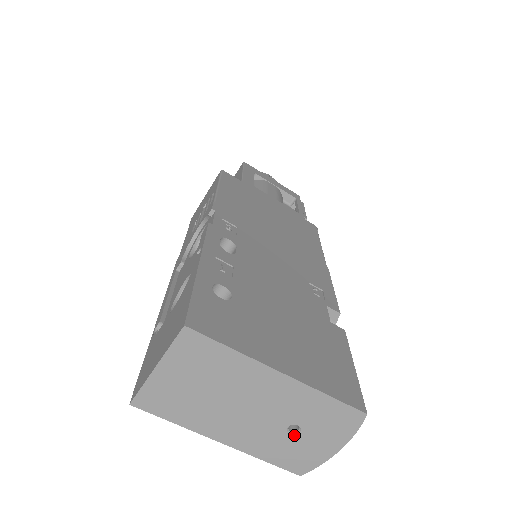
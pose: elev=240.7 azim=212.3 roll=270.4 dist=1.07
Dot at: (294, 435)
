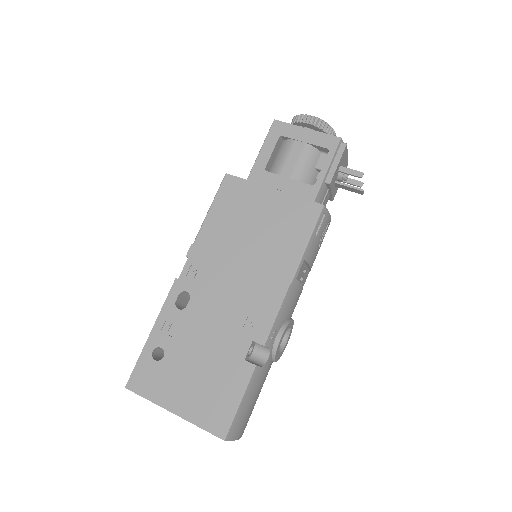
Dot at: occluded
